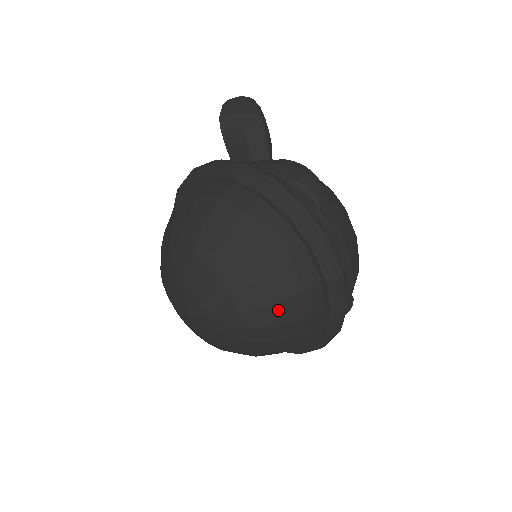
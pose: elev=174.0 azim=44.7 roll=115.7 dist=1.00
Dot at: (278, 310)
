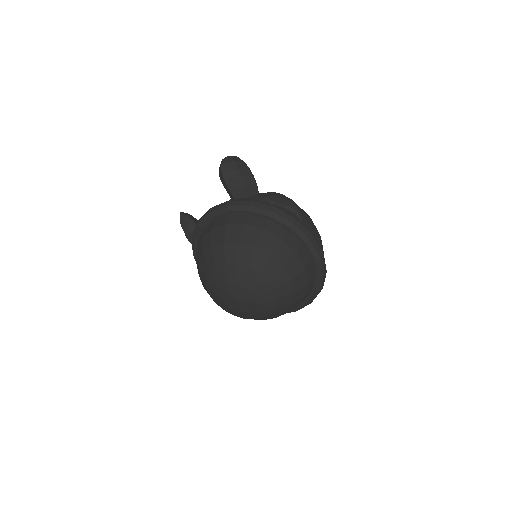
Dot at: (293, 283)
